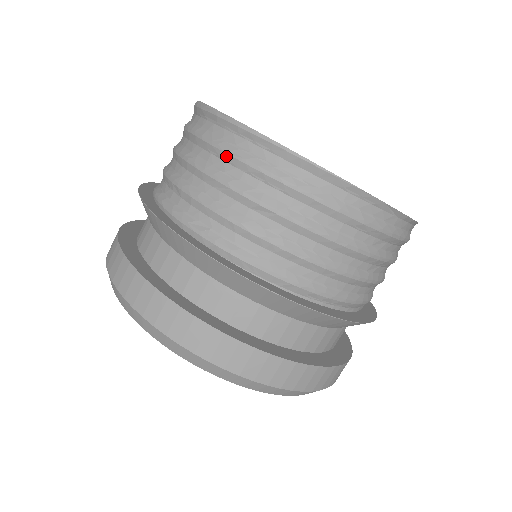
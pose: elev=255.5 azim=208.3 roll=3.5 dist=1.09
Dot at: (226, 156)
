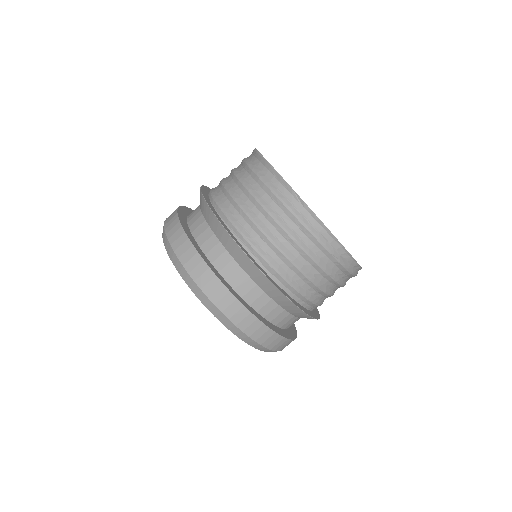
Dot at: occluded
